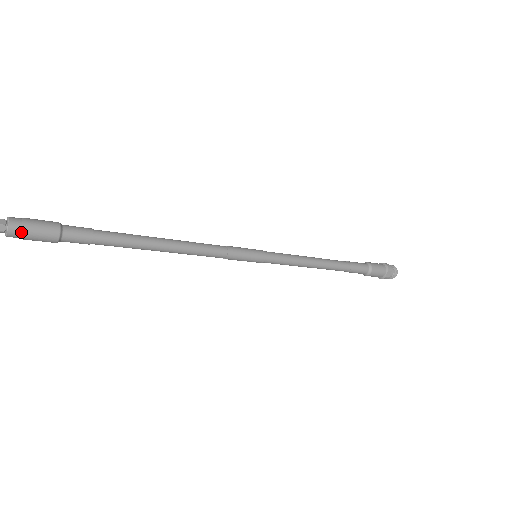
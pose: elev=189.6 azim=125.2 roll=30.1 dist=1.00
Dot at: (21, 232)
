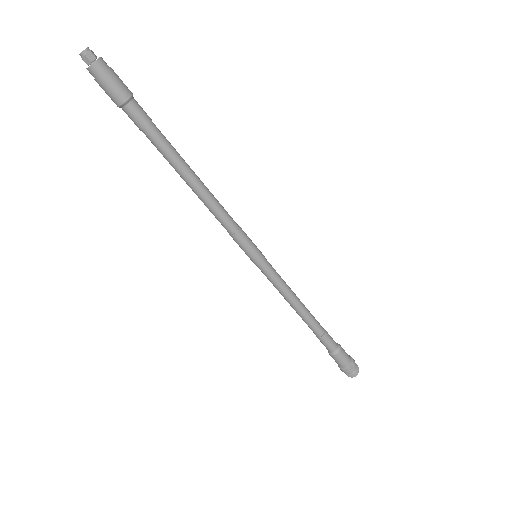
Dot at: (104, 71)
